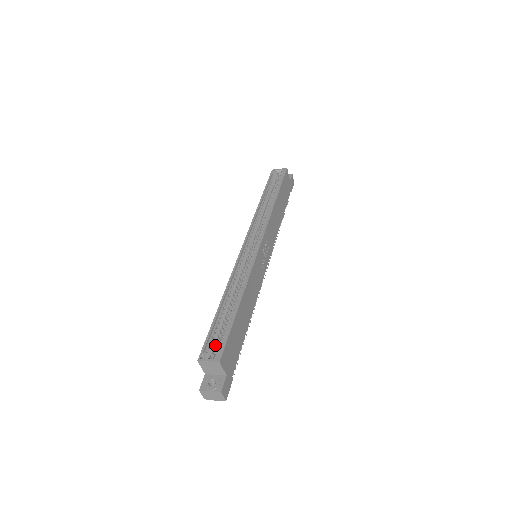
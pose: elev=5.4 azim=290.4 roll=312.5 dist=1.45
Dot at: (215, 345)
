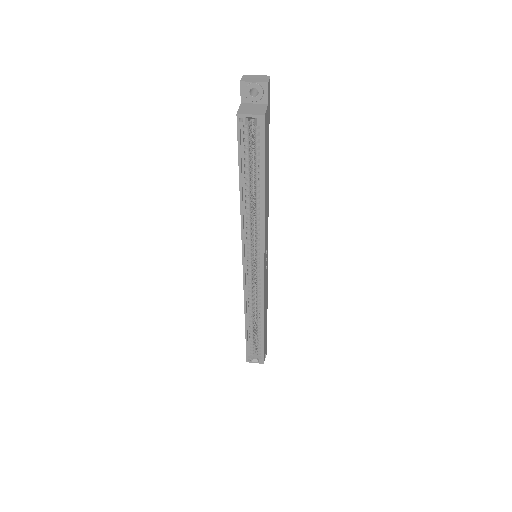
Dot at: (254, 349)
